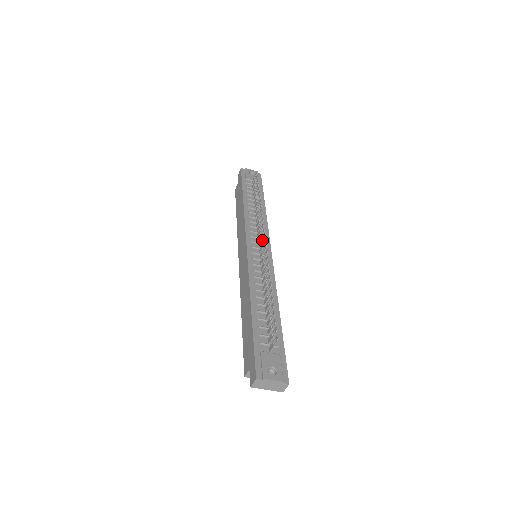
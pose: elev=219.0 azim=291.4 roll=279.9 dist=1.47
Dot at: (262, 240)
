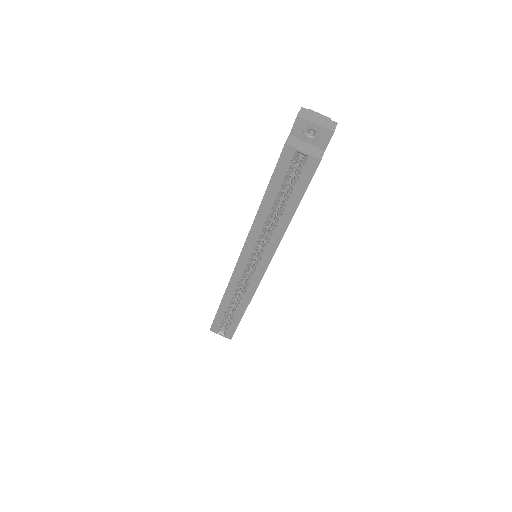
Dot at: occluded
